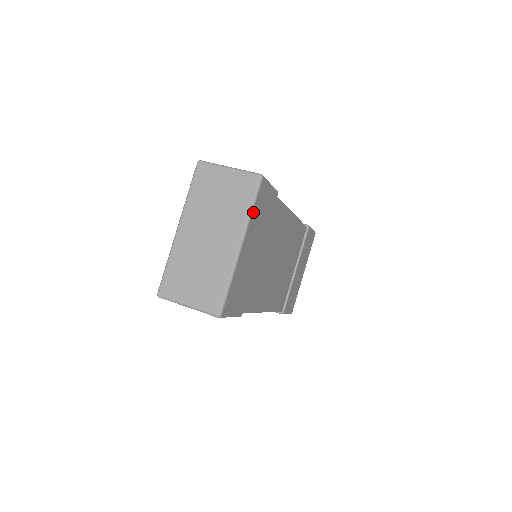
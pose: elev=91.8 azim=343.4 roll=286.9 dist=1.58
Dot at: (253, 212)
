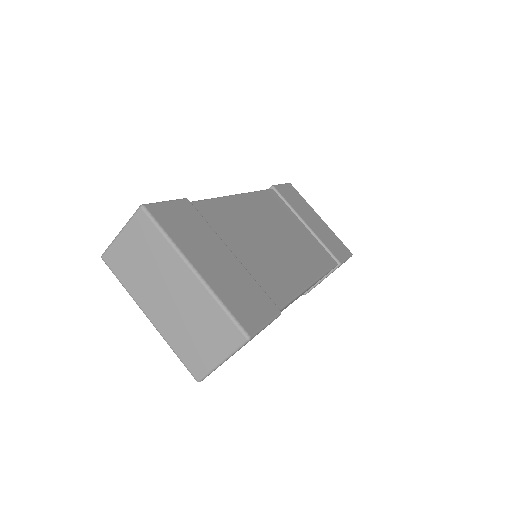
Dot at: (171, 237)
